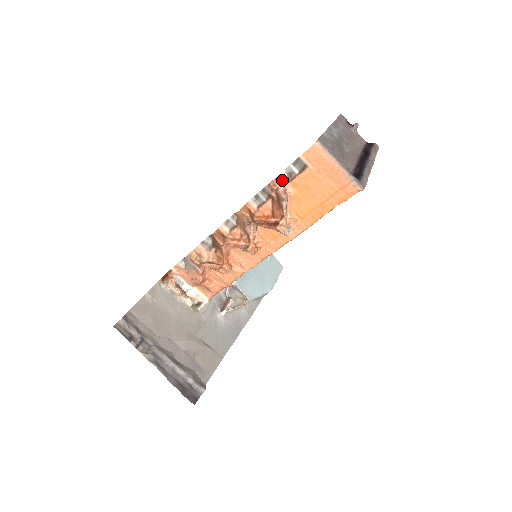
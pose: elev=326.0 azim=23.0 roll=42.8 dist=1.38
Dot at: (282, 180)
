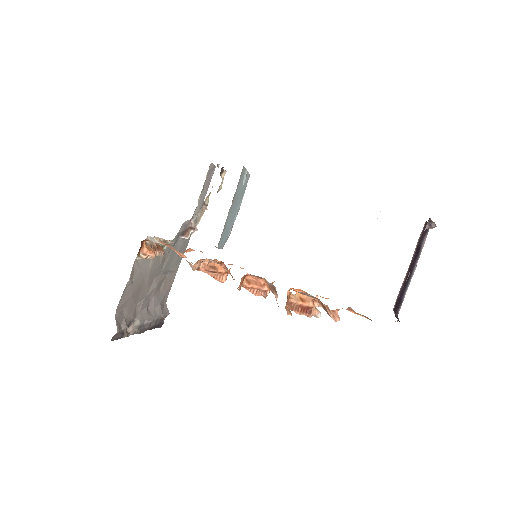
Dot at: occluded
